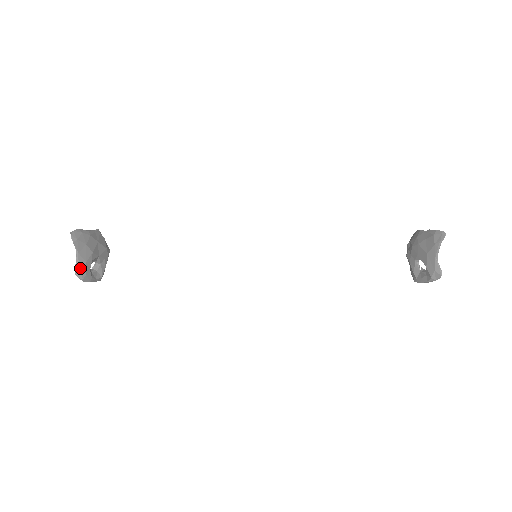
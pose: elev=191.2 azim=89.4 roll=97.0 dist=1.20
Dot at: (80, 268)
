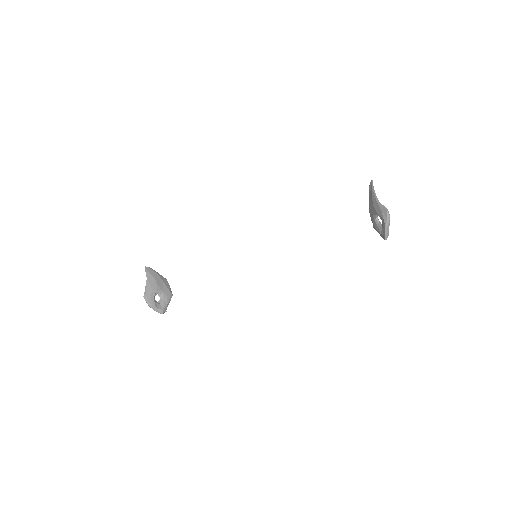
Dot at: (147, 292)
